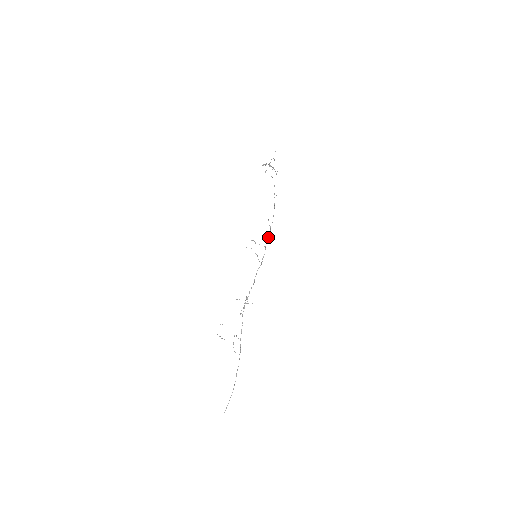
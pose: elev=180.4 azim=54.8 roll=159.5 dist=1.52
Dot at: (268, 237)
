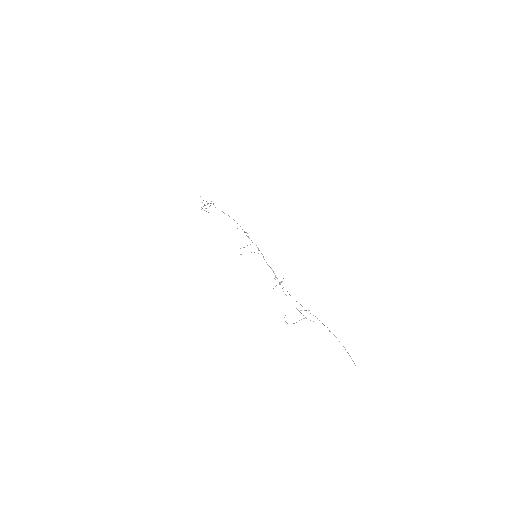
Dot at: (248, 237)
